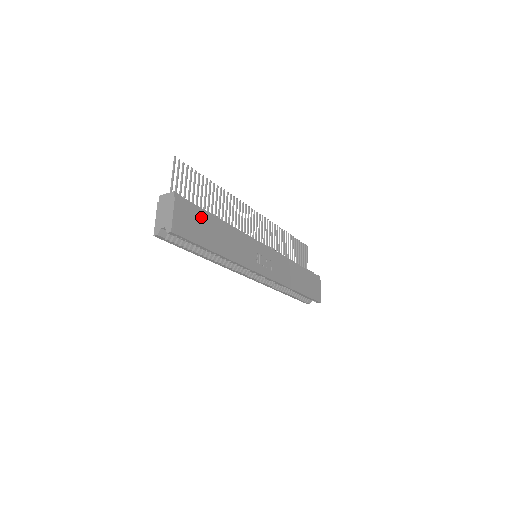
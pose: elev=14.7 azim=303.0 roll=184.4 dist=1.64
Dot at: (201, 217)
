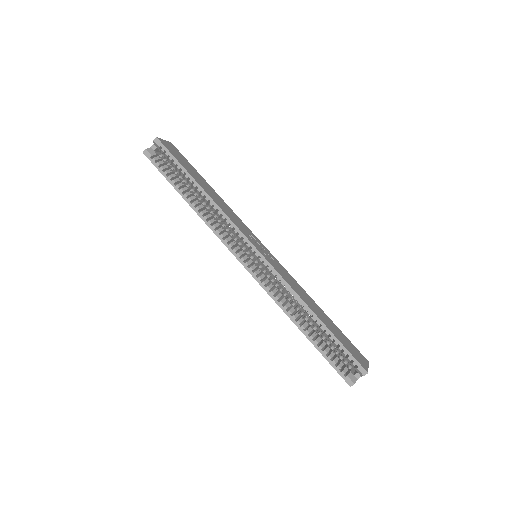
Dot at: (192, 167)
